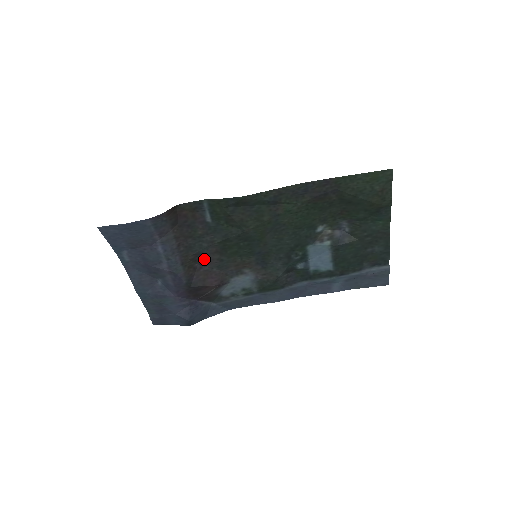
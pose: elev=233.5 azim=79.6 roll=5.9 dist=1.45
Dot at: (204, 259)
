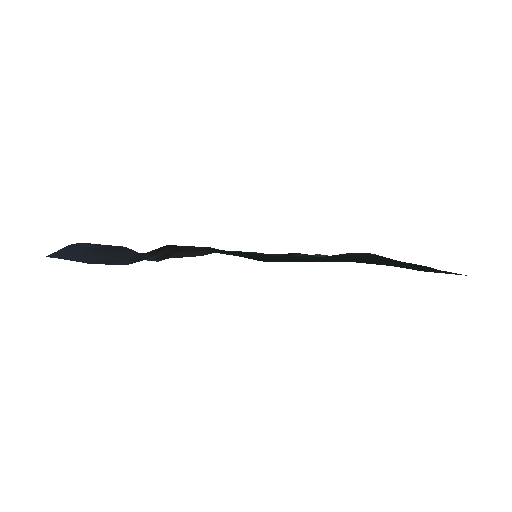
Dot at: occluded
